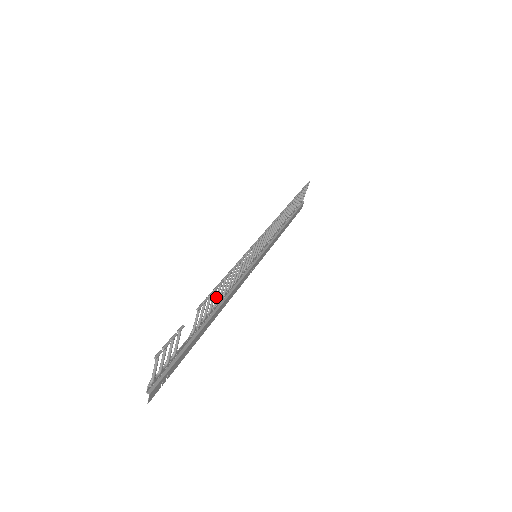
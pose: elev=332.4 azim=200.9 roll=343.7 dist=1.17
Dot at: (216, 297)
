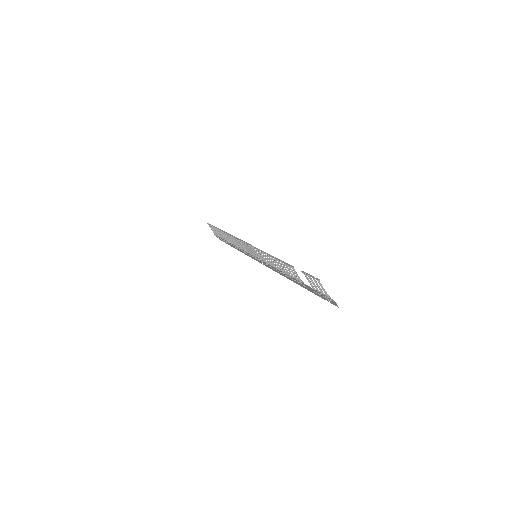
Dot at: (283, 268)
